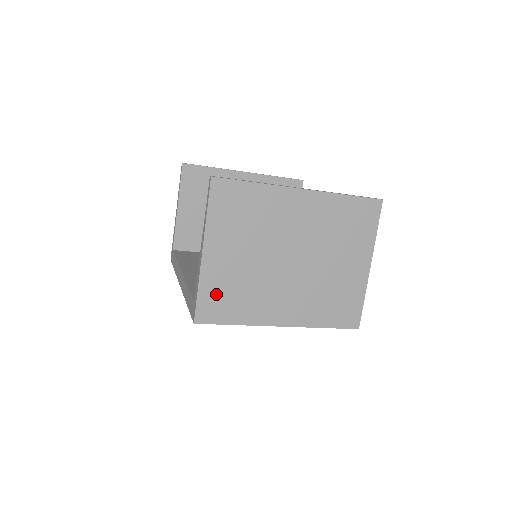
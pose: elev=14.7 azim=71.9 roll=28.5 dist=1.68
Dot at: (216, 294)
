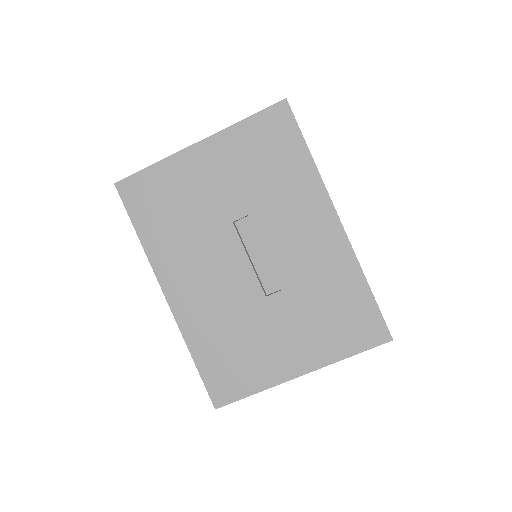
Dot at: occluded
